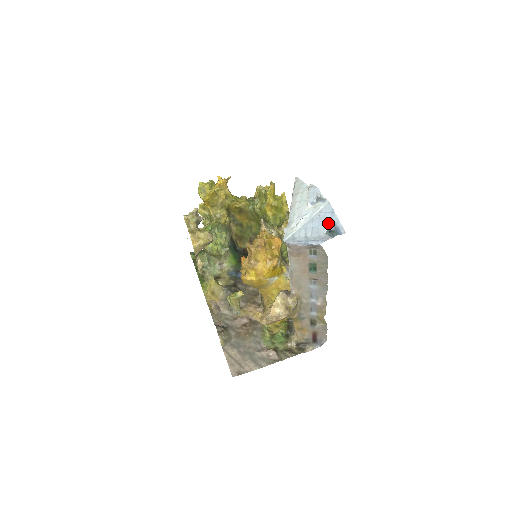
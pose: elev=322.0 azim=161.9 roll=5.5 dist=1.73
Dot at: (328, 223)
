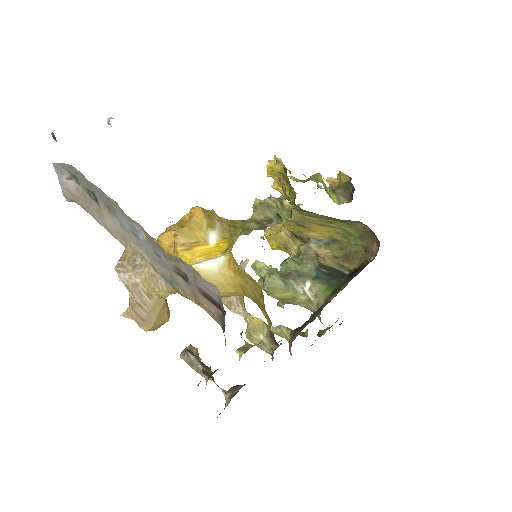
Dot at: occluded
